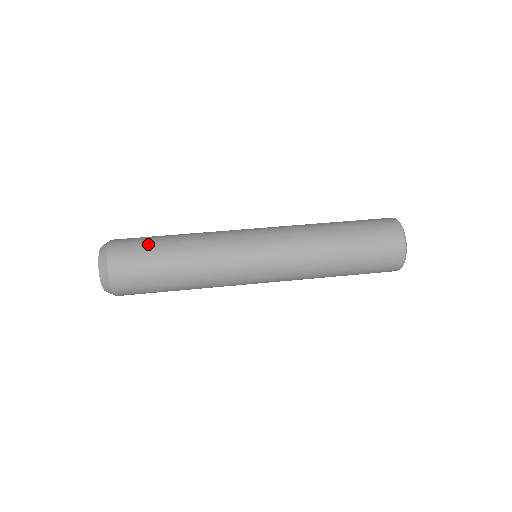
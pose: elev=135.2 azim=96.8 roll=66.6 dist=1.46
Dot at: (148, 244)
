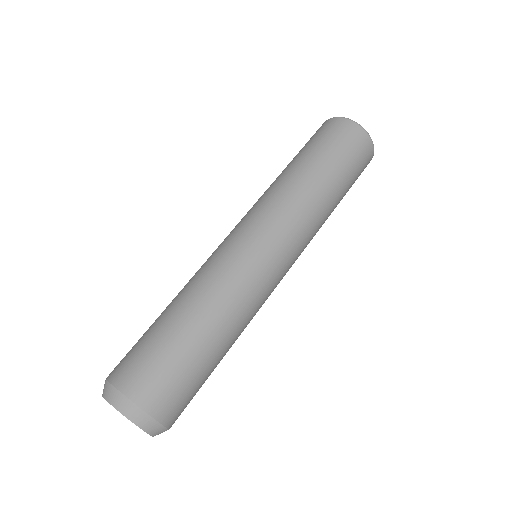
Dot at: (192, 371)
